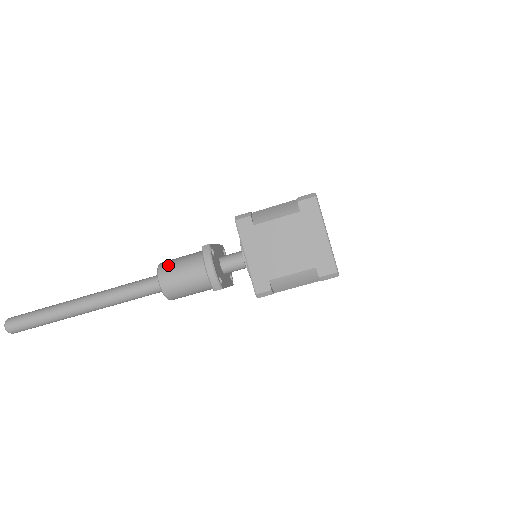
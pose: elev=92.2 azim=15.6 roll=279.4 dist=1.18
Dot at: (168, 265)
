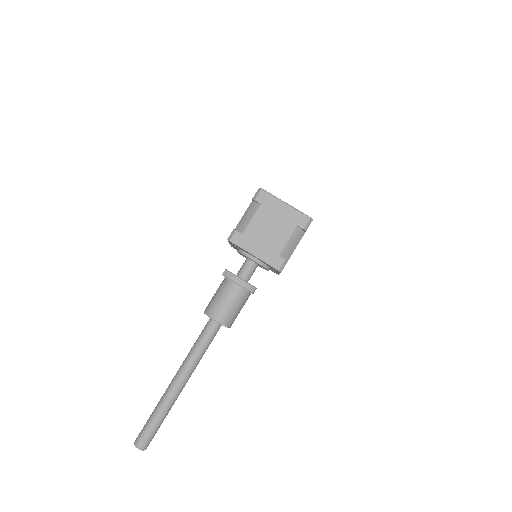
Dot at: (211, 306)
